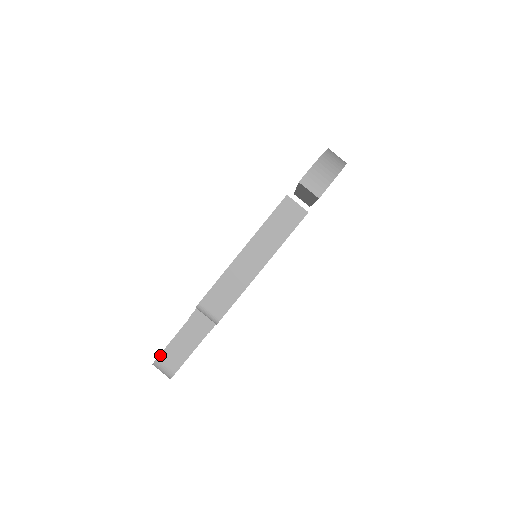
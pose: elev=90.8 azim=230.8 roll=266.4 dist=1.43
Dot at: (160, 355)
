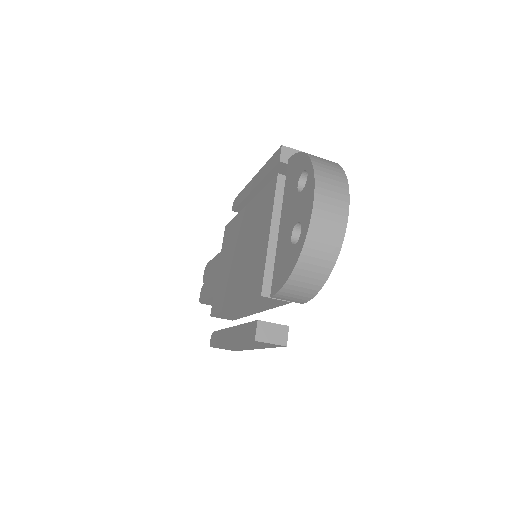
Dot at: (202, 303)
